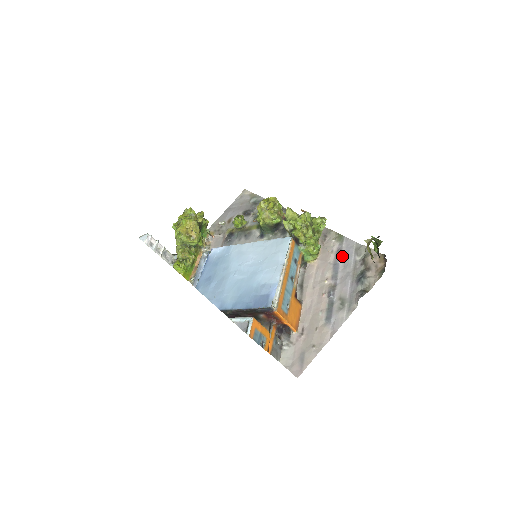
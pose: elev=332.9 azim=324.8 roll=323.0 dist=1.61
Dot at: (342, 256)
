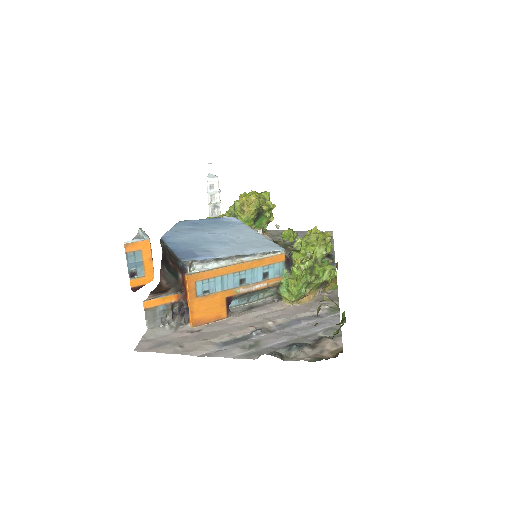
Dot at: (313, 321)
